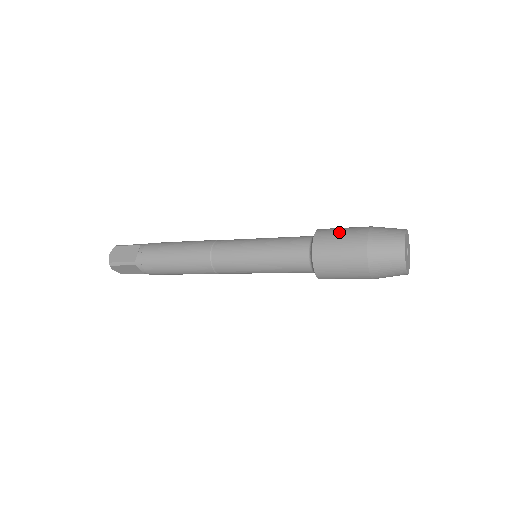
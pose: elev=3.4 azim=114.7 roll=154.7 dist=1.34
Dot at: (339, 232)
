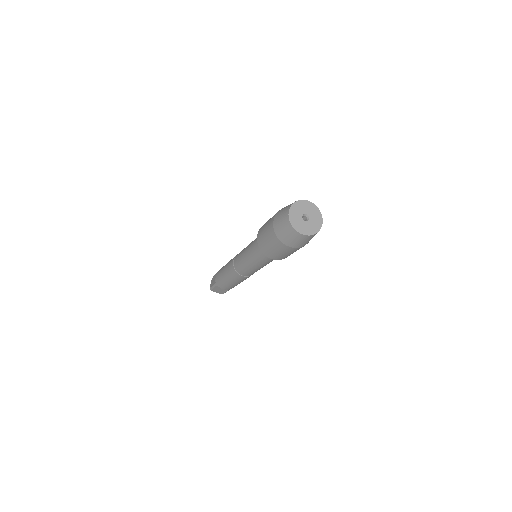
Dot at: (268, 220)
